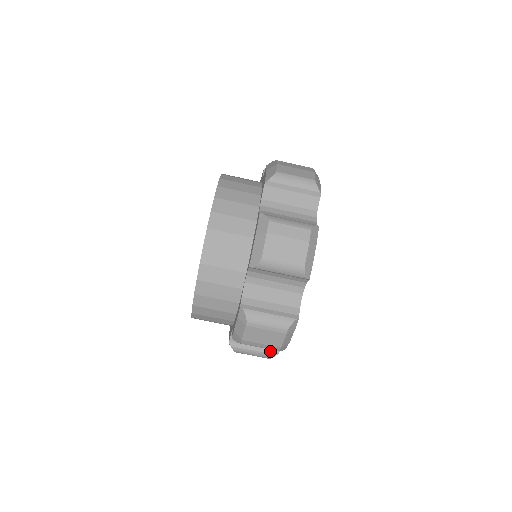
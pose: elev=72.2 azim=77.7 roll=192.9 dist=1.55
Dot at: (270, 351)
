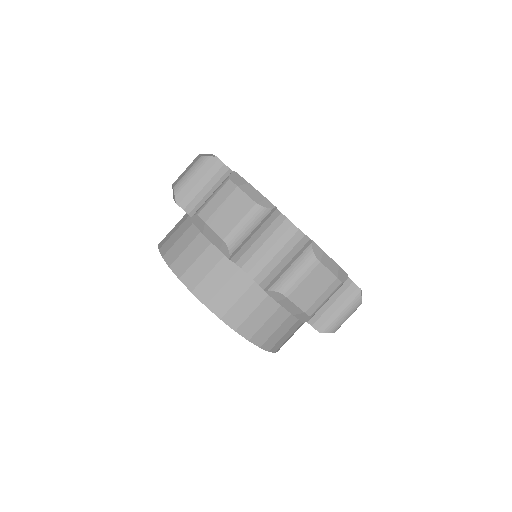
Dot at: (352, 296)
